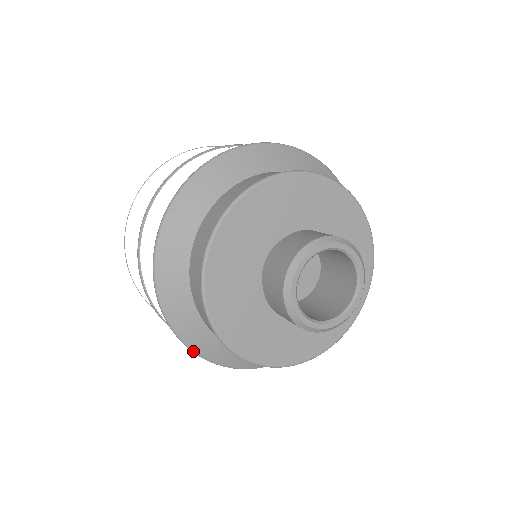
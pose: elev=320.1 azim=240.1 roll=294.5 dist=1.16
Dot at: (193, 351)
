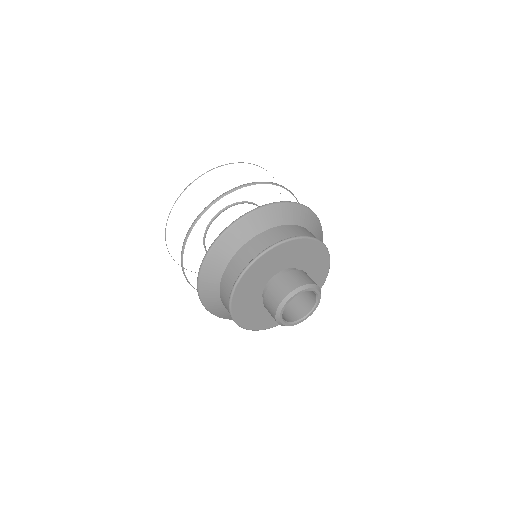
Dot at: (204, 306)
